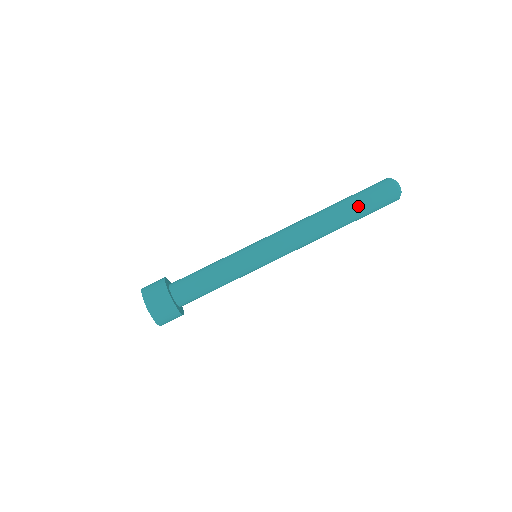
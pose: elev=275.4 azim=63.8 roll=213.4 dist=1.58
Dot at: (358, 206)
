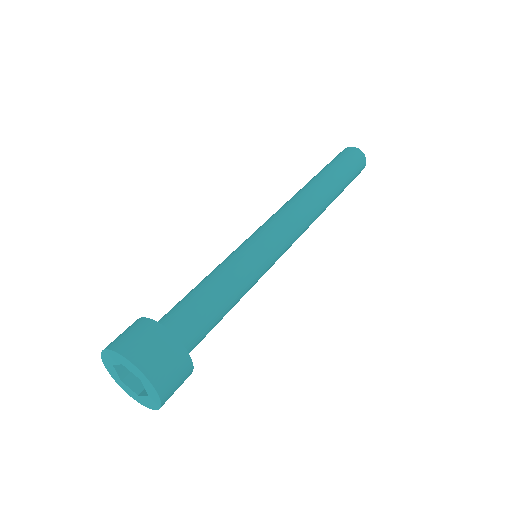
Dot at: (342, 177)
